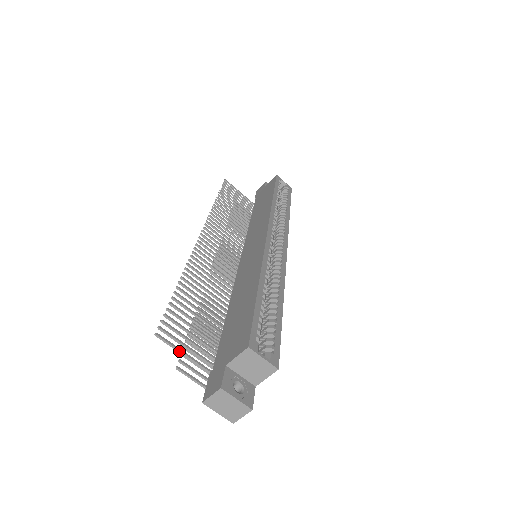
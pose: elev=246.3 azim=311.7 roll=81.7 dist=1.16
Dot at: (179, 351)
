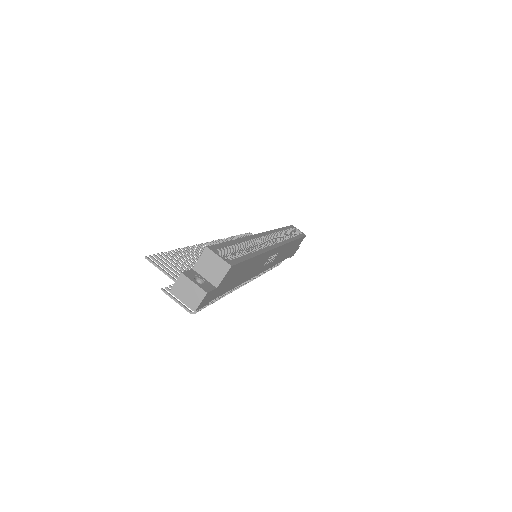
Dot at: (162, 270)
